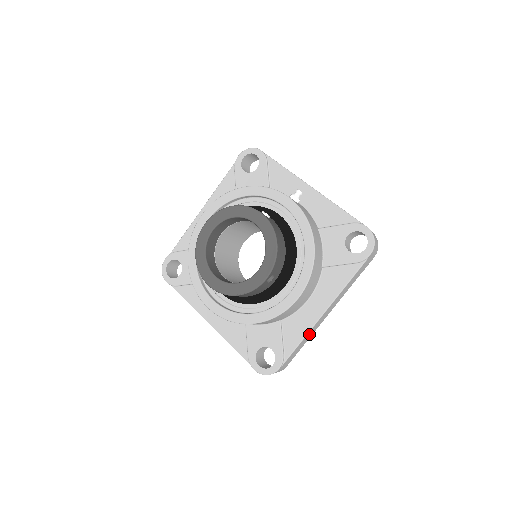
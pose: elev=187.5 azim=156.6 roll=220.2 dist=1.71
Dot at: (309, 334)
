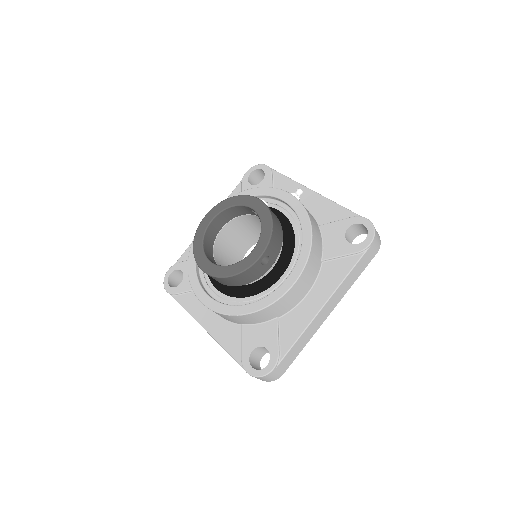
Dot at: (308, 333)
